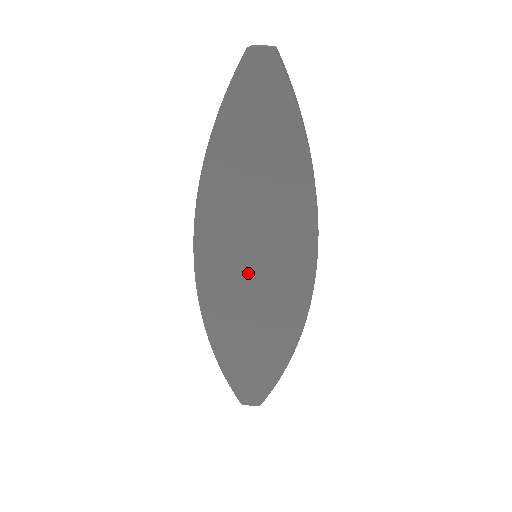
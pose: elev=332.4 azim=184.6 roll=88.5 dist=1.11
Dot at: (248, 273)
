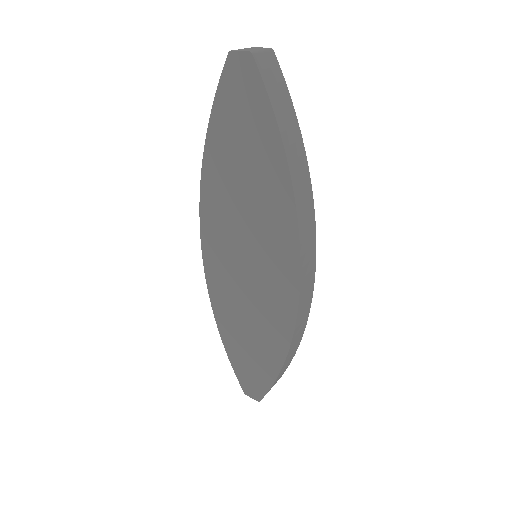
Dot at: (243, 270)
